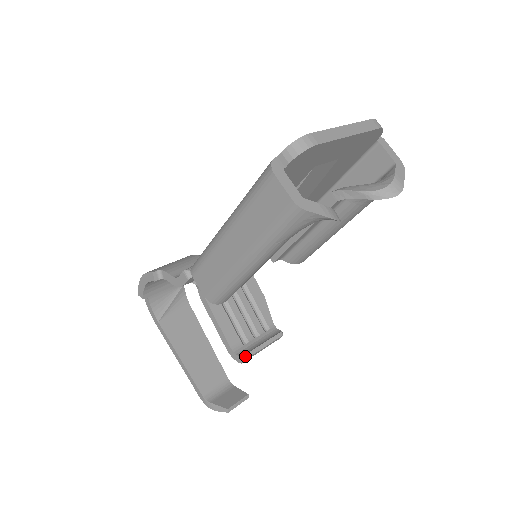
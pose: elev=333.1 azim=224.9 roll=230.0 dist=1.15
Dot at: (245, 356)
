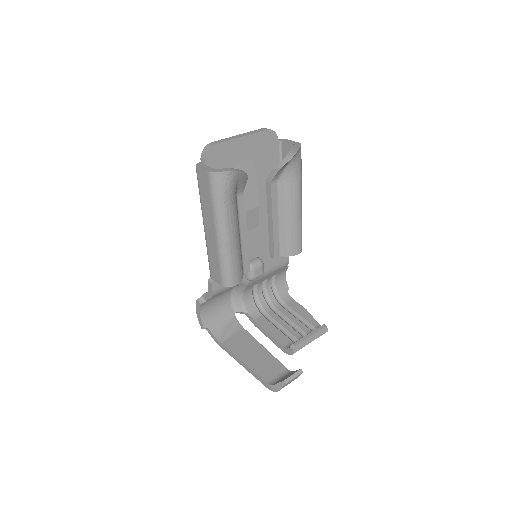
Dot at: (293, 345)
